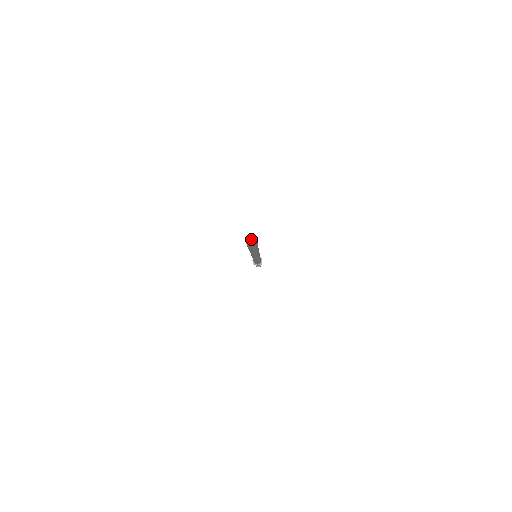
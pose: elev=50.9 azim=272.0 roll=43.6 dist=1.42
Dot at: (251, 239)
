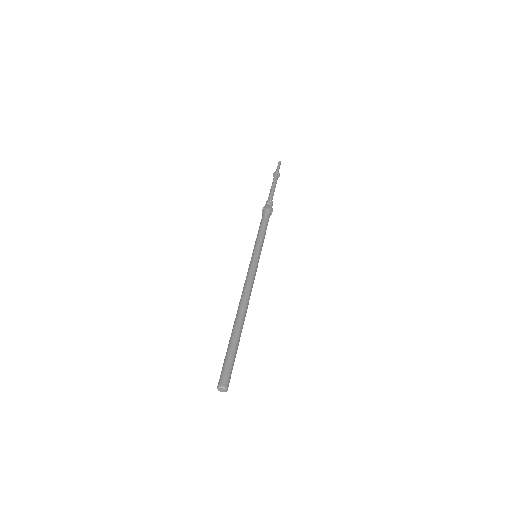
Dot at: (222, 390)
